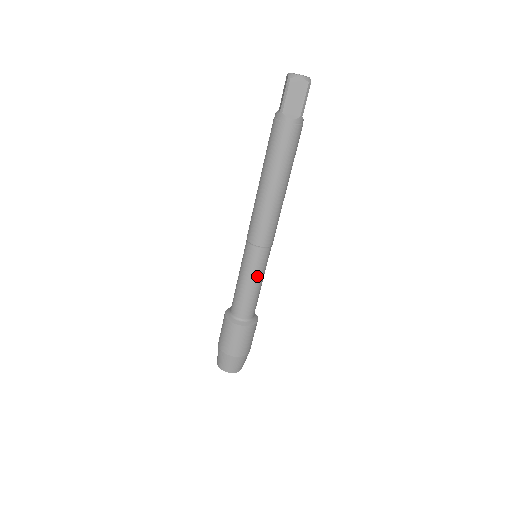
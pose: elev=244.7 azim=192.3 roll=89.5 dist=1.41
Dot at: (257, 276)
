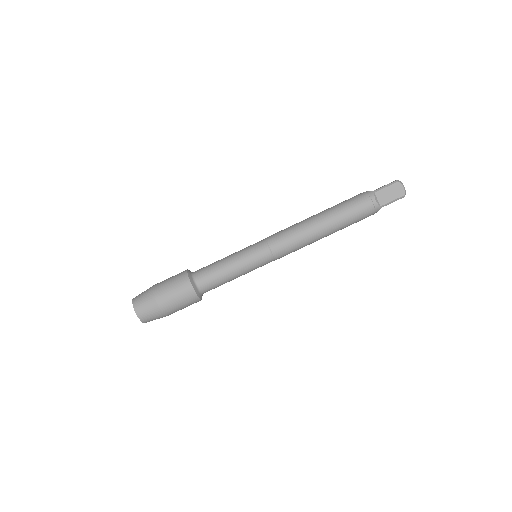
Dot at: (244, 267)
